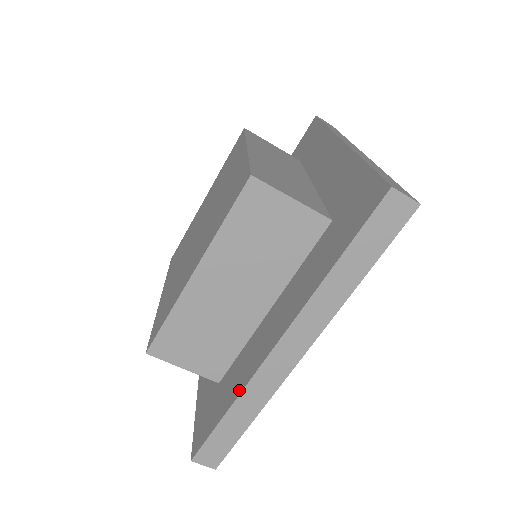
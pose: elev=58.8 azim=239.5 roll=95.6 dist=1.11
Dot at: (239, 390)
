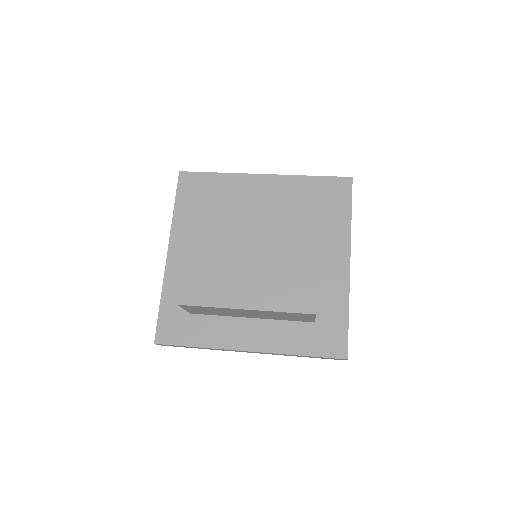
Dot at: (211, 345)
